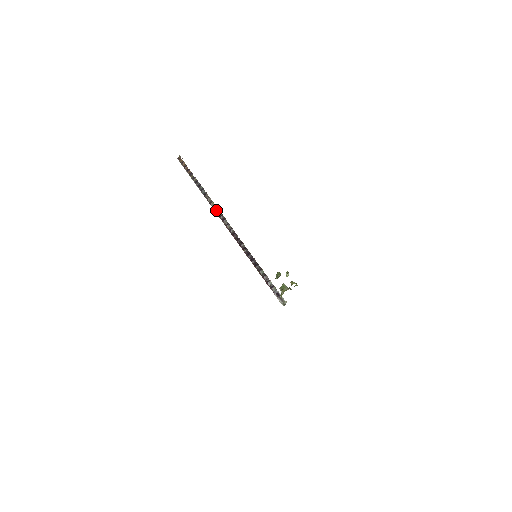
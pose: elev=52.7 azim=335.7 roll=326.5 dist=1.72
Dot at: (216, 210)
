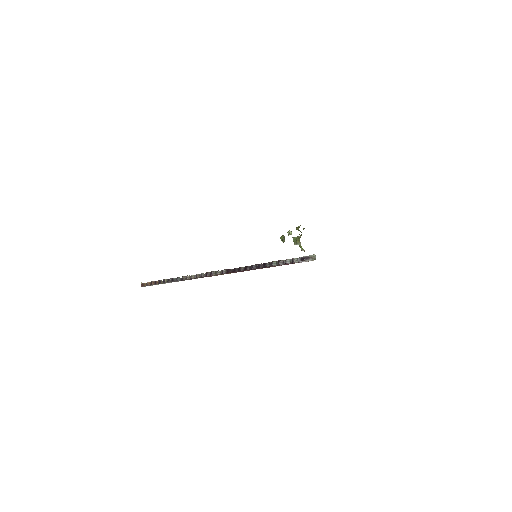
Dot at: (200, 276)
